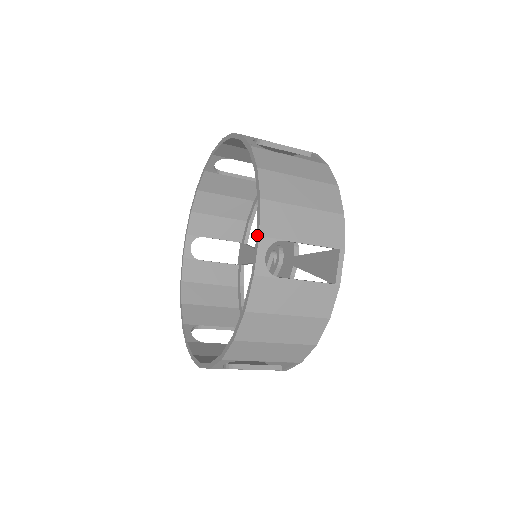
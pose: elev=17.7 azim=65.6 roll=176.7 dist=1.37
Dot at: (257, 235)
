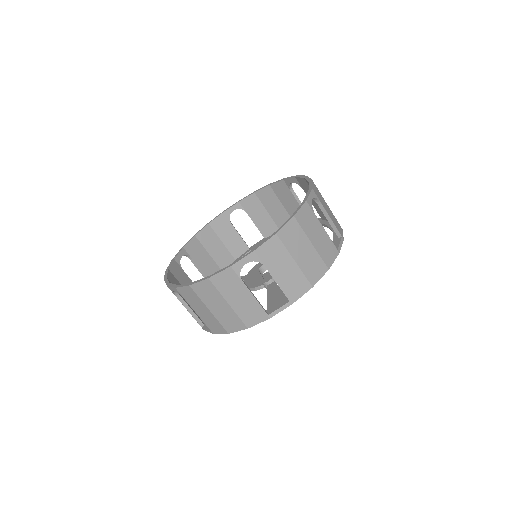
Dot at: (283, 179)
